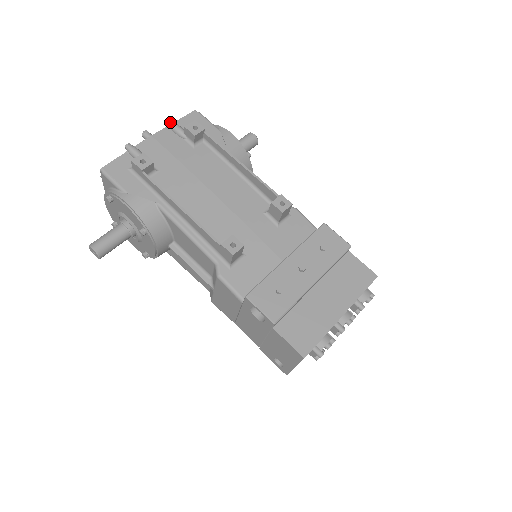
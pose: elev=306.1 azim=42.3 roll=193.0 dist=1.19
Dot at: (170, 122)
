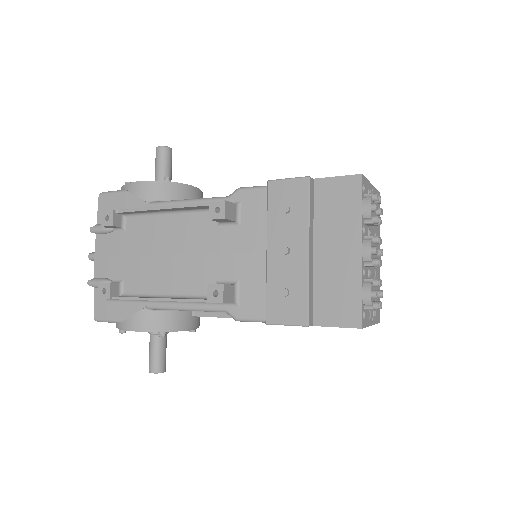
Dot at: (93, 230)
